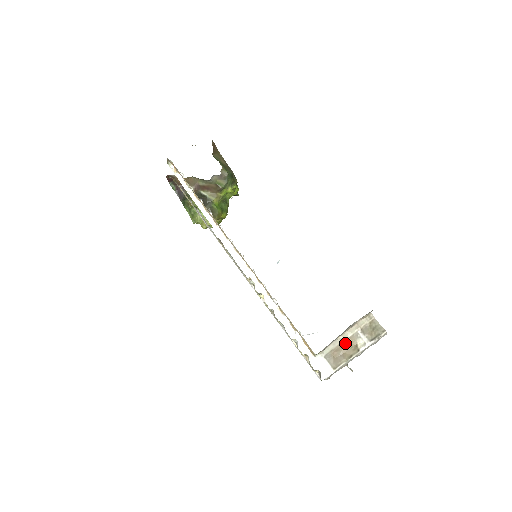
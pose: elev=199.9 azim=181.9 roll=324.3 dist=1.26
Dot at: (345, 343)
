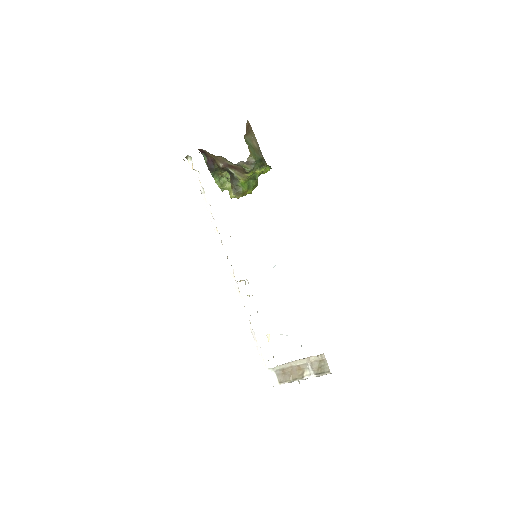
Dot at: (295, 367)
